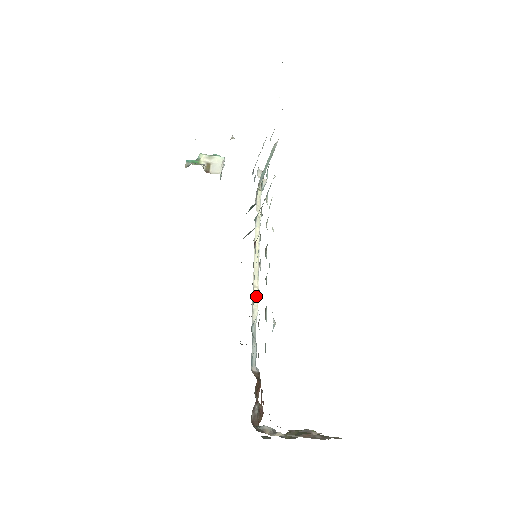
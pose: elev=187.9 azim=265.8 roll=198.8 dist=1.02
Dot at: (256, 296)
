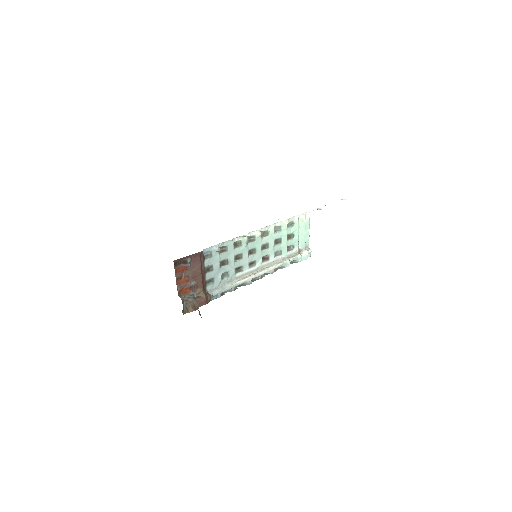
Dot at: (245, 277)
